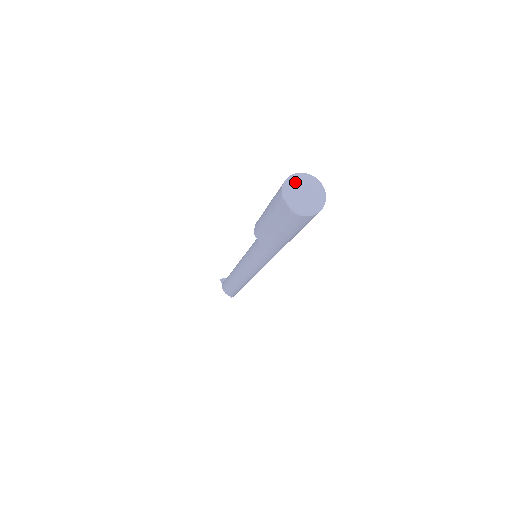
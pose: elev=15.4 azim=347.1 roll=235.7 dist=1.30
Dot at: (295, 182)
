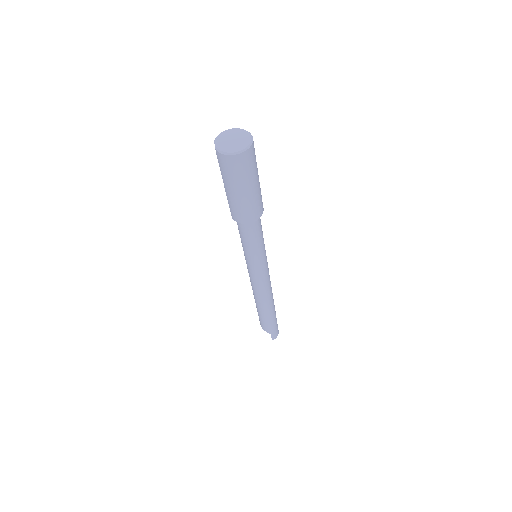
Dot at: (231, 132)
